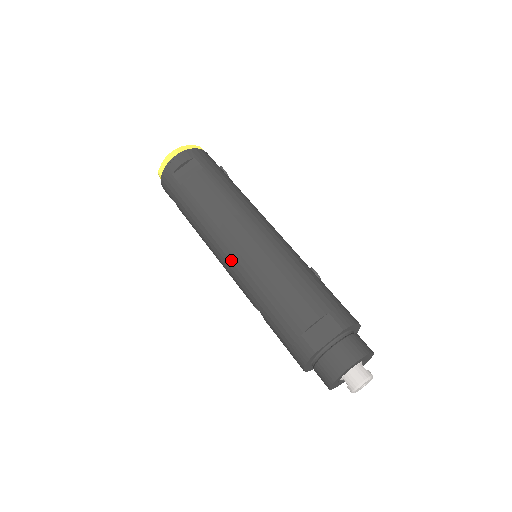
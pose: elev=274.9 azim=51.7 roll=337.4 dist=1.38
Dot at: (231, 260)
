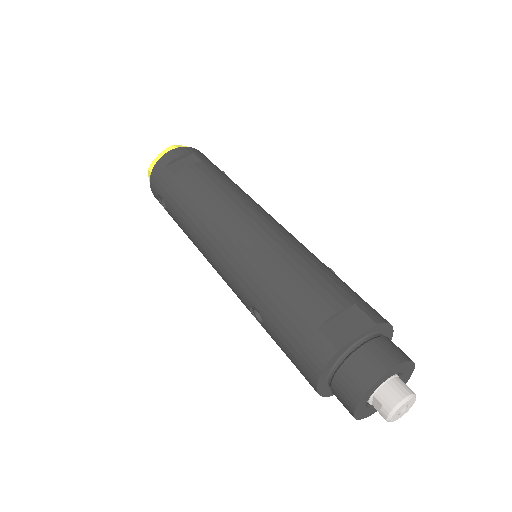
Dot at: (227, 248)
